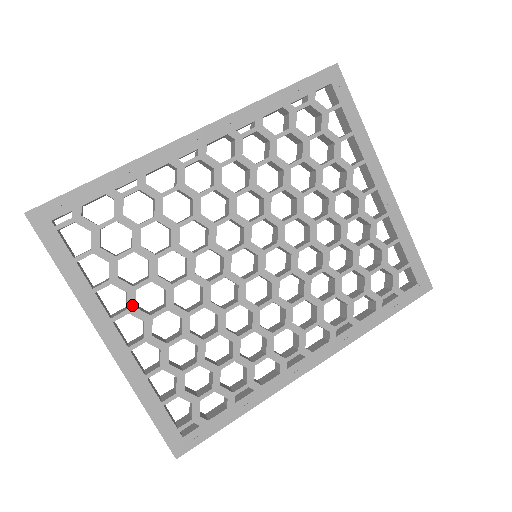
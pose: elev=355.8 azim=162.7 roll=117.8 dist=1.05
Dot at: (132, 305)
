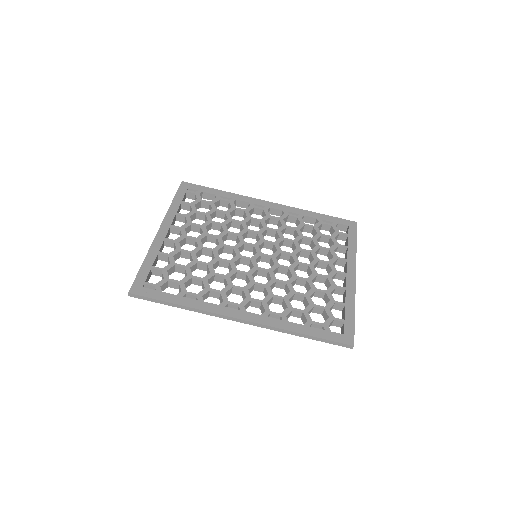
Dot at: (184, 227)
